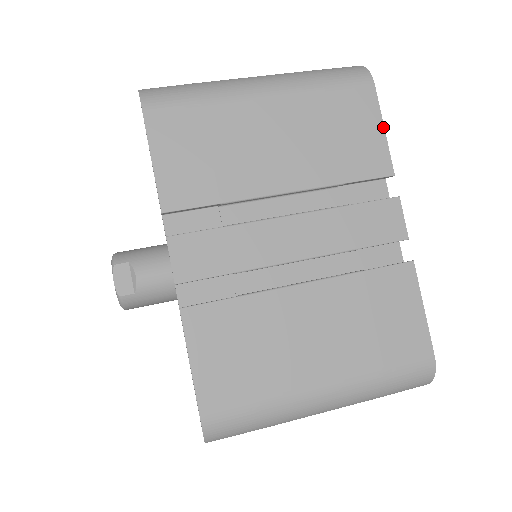
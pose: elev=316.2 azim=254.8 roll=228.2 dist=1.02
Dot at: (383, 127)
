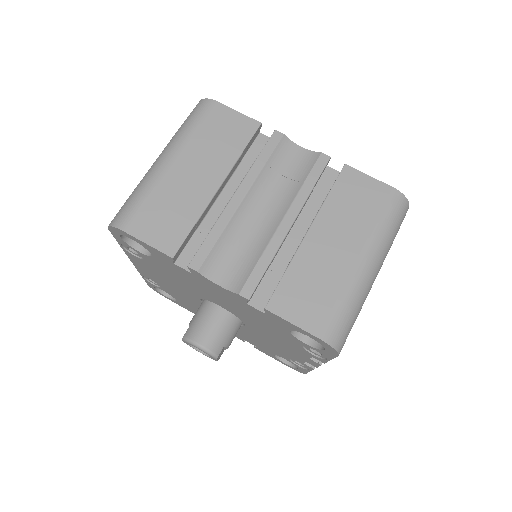
Dot at: occluded
